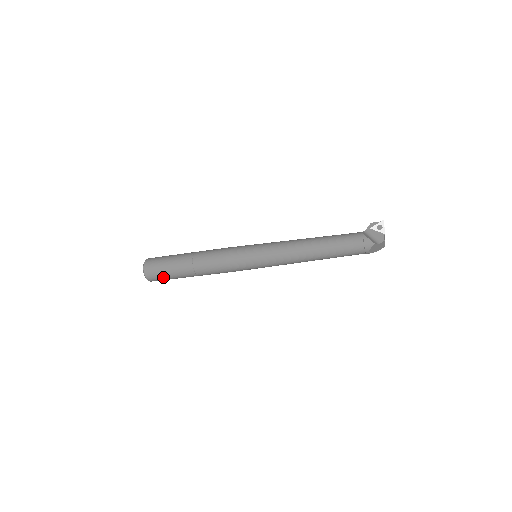
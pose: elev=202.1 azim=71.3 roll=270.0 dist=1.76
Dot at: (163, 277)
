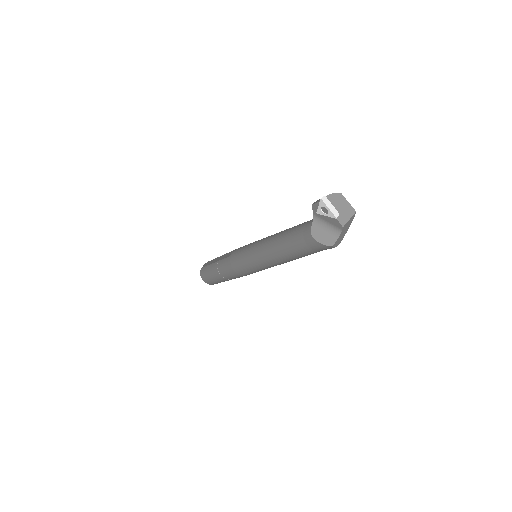
Dot at: occluded
